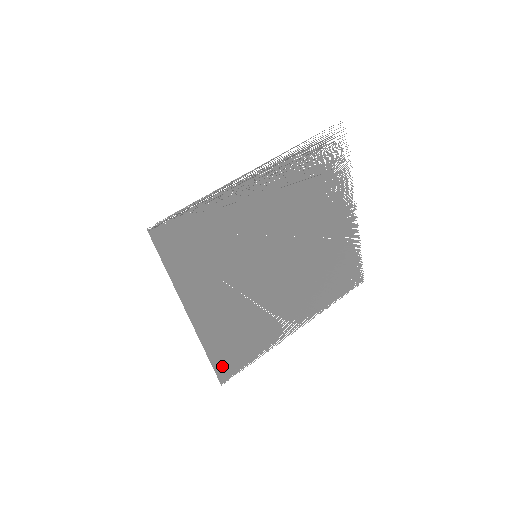
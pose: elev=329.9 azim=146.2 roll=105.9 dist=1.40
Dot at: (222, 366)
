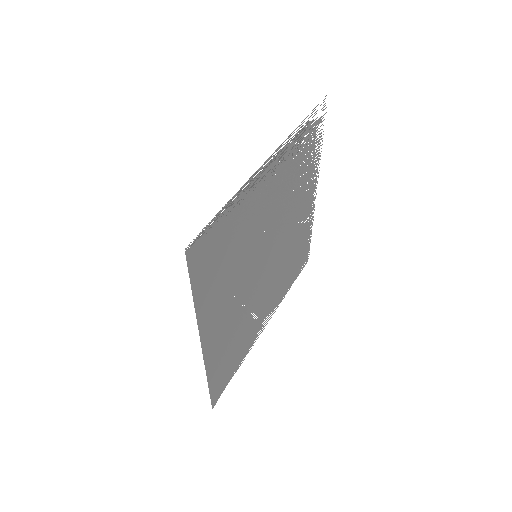
Dot at: (216, 388)
